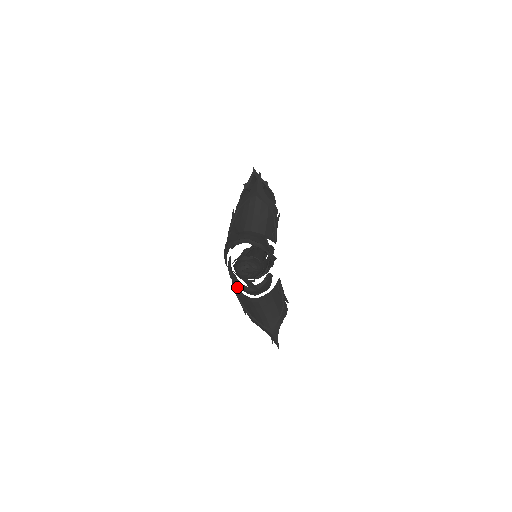
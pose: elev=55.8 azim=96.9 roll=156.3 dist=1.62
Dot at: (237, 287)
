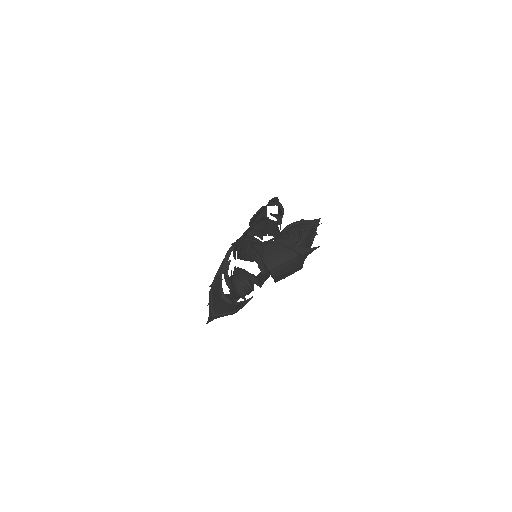
Dot at: (223, 271)
